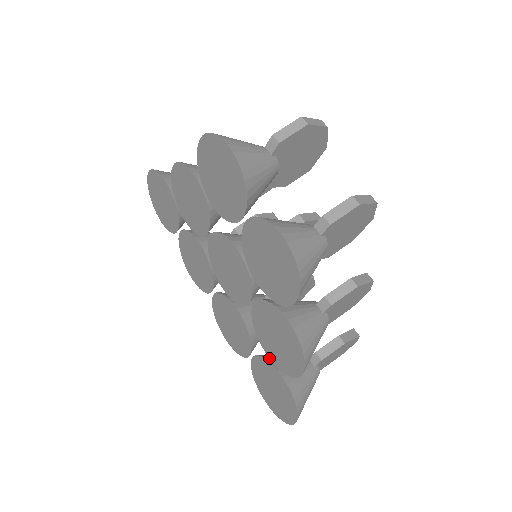
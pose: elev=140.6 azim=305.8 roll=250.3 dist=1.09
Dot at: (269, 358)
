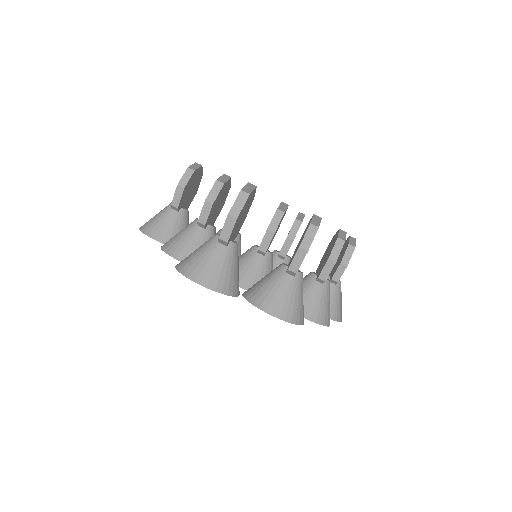
Dot at: occluded
